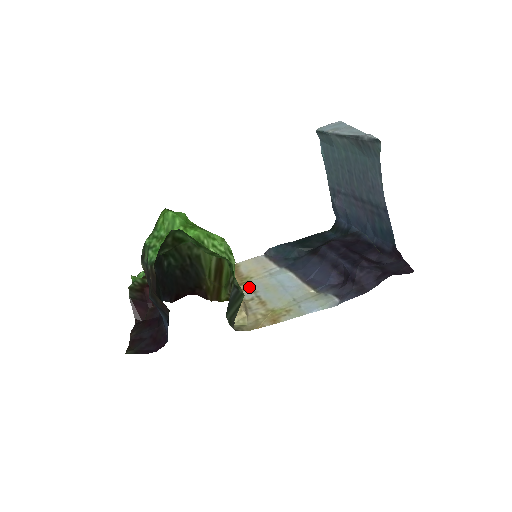
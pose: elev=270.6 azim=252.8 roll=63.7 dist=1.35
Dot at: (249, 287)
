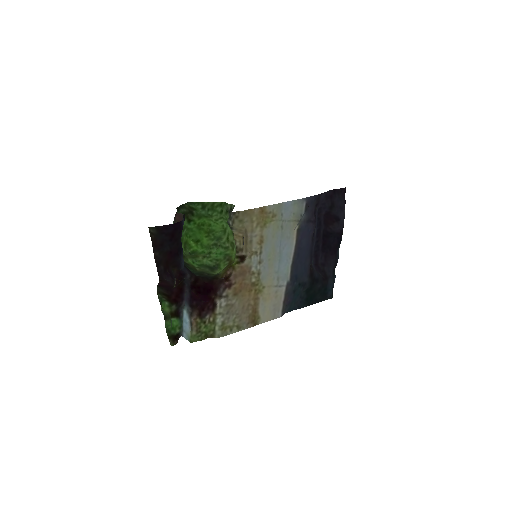
Dot at: (258, 273)
